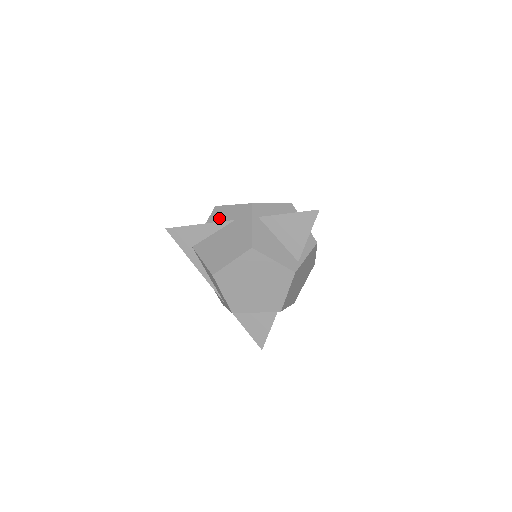
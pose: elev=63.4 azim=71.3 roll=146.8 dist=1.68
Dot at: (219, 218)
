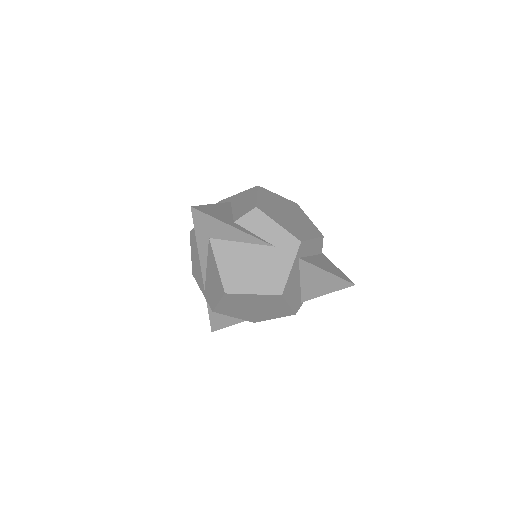
Dot at: (256, 228)
